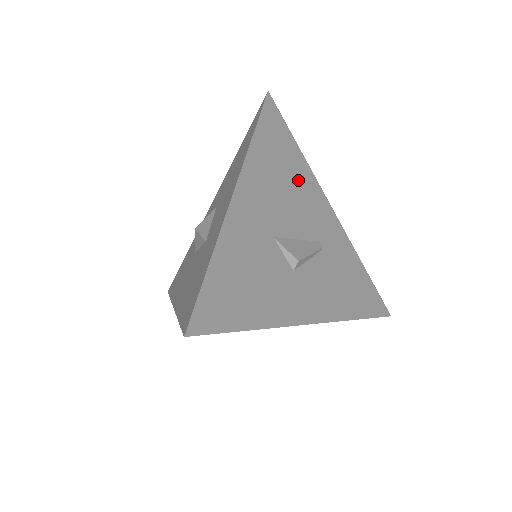
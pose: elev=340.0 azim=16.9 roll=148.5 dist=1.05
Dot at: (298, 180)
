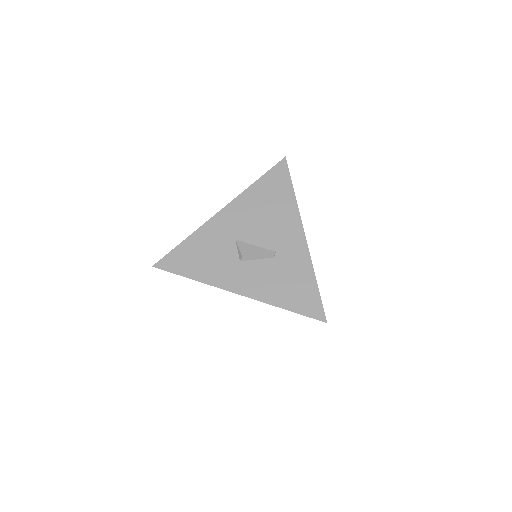
Dot at: (280, 212)
